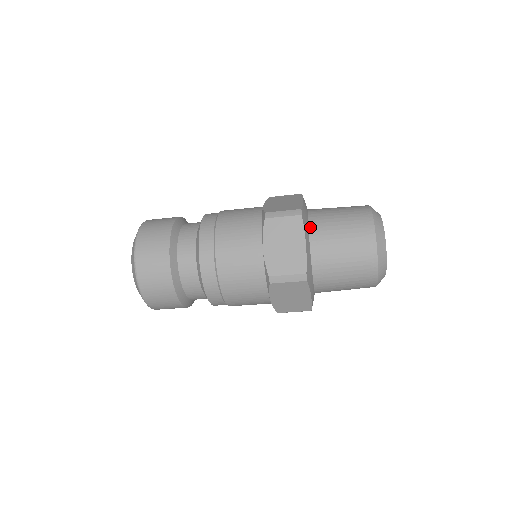
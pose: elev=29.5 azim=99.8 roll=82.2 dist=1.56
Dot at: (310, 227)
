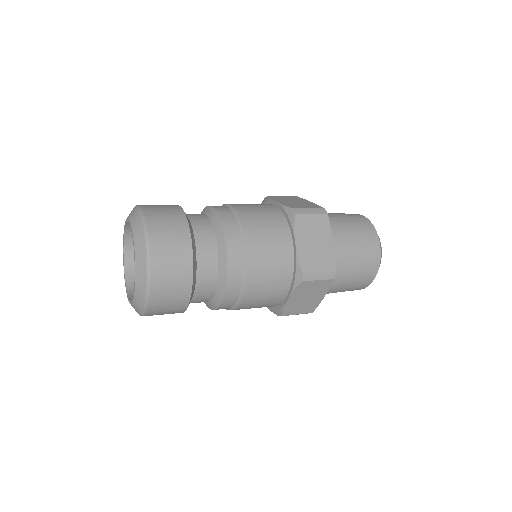
Dot at: occluded
